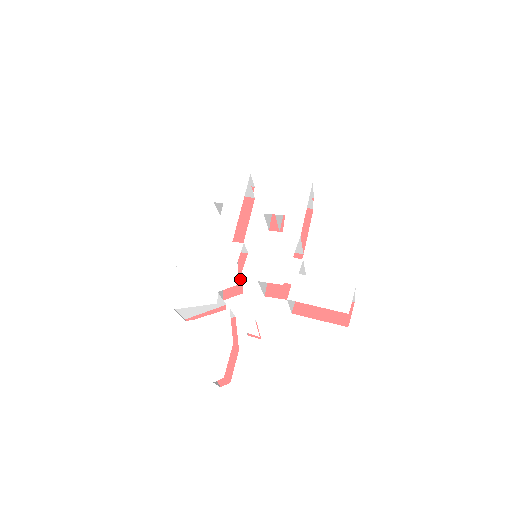
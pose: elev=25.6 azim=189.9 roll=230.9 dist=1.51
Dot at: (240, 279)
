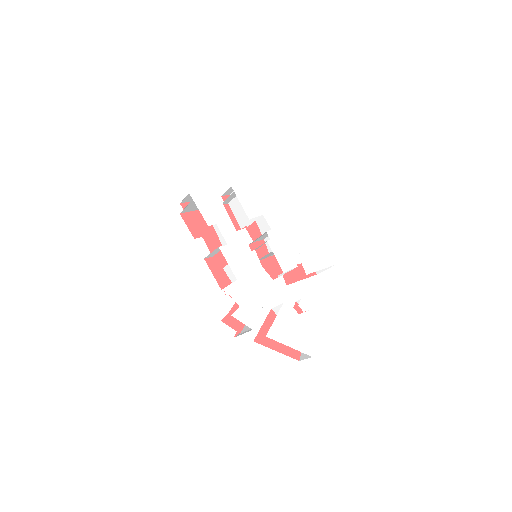
Dot at: occluded
